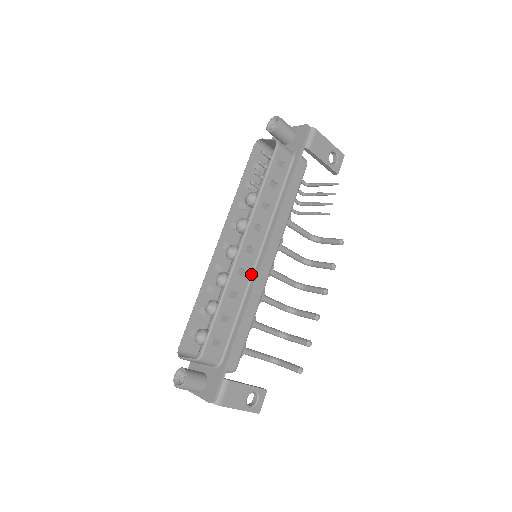
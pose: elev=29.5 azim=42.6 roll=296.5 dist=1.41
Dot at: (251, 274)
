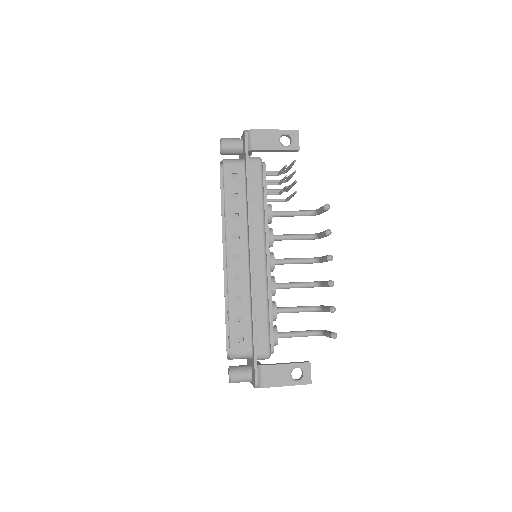
Dot at: (248, 275)
